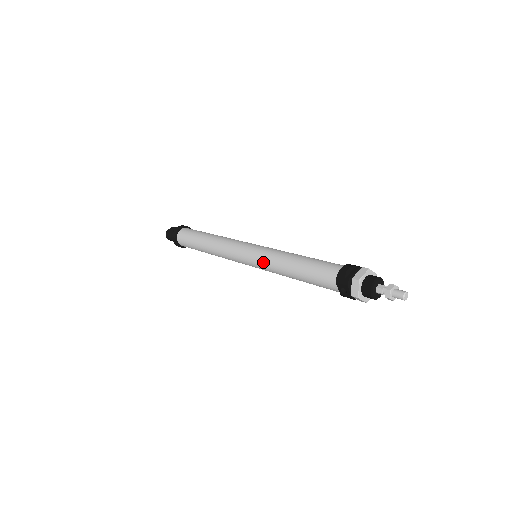
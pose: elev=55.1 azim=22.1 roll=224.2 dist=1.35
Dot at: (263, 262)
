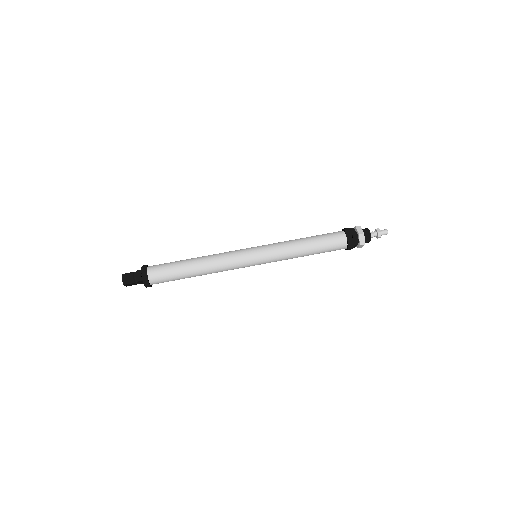
Dot at: (274, 246)
